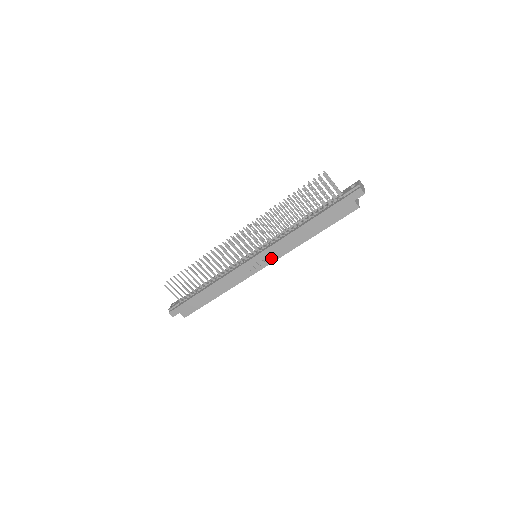
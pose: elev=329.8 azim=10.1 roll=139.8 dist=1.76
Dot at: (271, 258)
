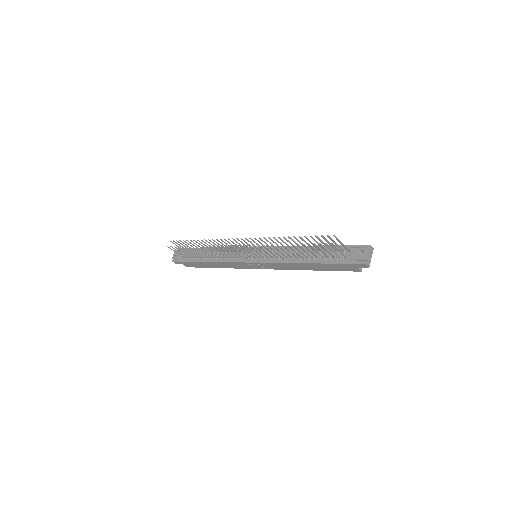
Dot at: (269, 267)
